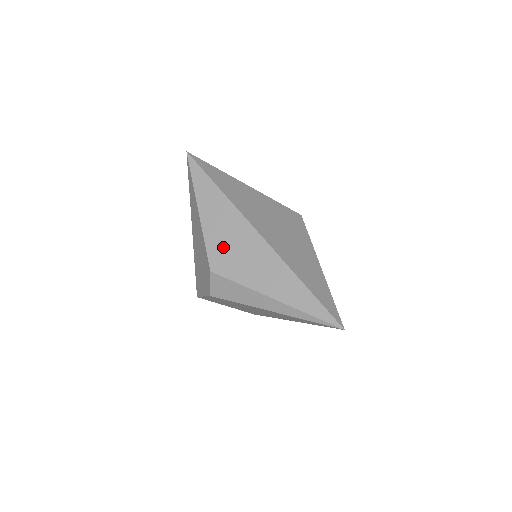
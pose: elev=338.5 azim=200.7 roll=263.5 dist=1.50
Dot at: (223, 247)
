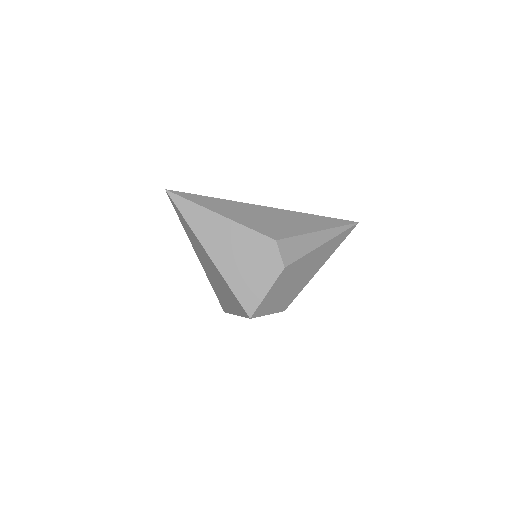
Dot at: (263, 224)
